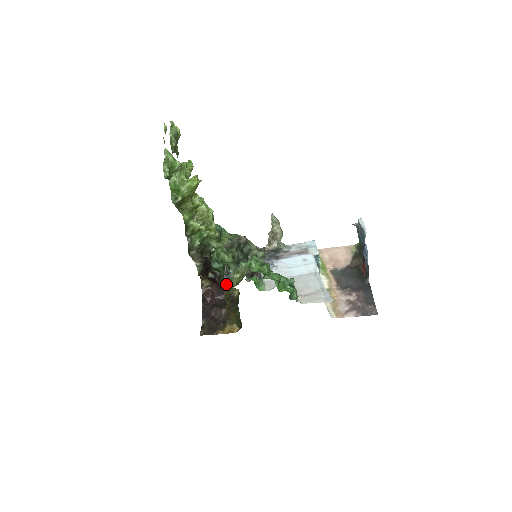
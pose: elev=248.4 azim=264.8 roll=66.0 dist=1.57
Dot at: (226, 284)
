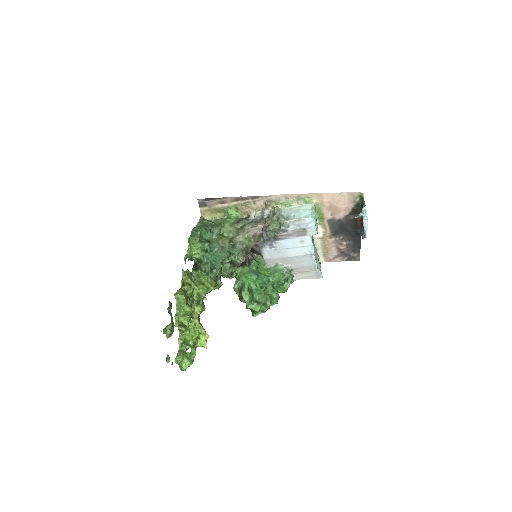
Dot at: (235, 291)
